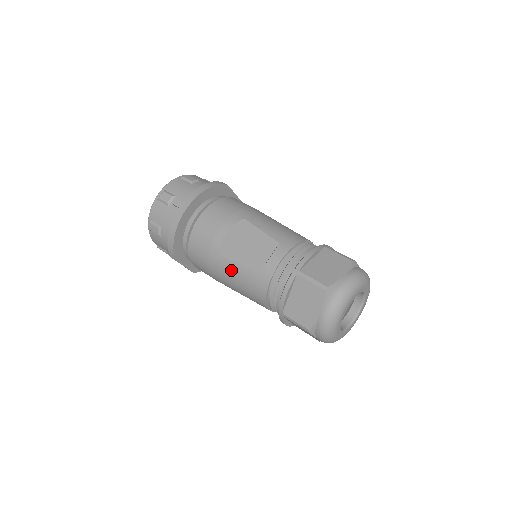
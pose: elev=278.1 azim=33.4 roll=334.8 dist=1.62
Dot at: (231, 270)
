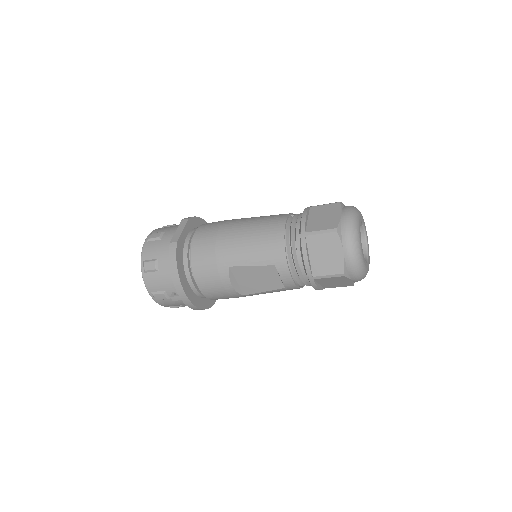
Dot at: occluded
